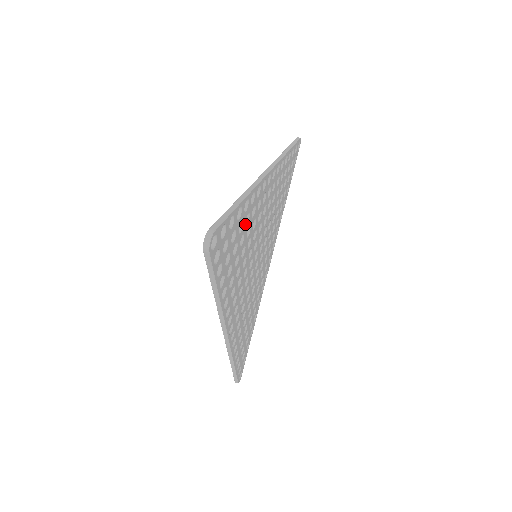
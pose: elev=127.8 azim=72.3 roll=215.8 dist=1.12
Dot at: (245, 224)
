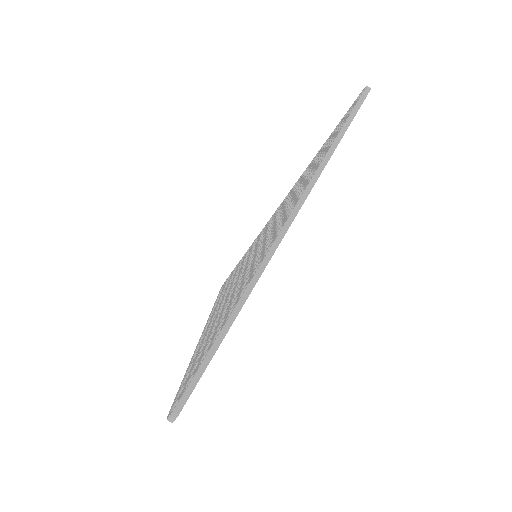
Dot at: occluded
